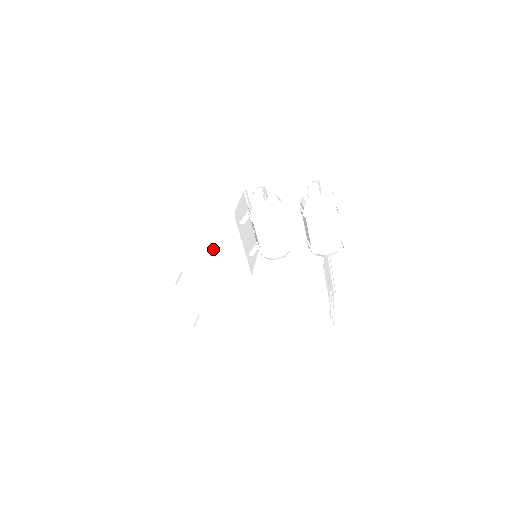
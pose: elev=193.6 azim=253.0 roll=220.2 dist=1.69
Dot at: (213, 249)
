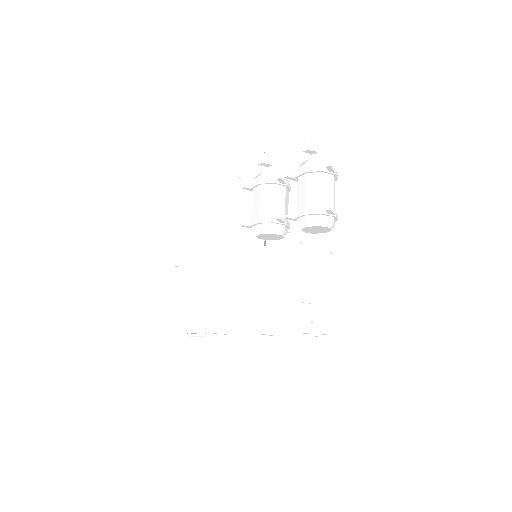
Dot at: (213, 218)
